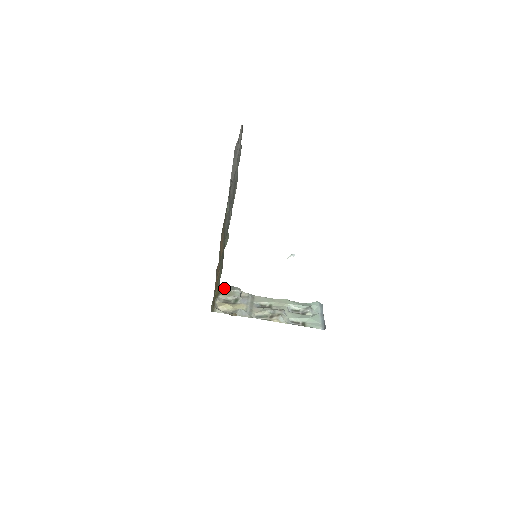
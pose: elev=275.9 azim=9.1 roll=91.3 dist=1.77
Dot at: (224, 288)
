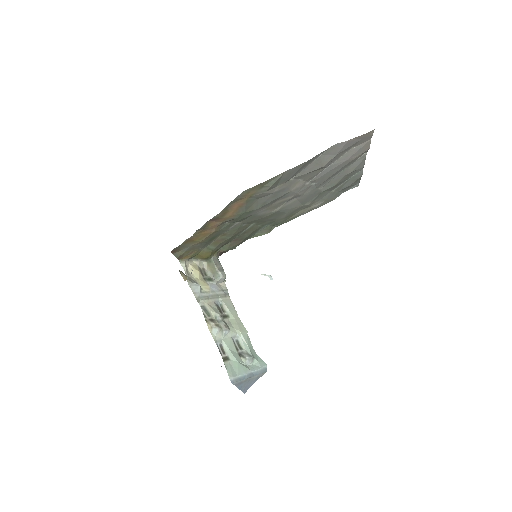
Dot at: (215, 260)
